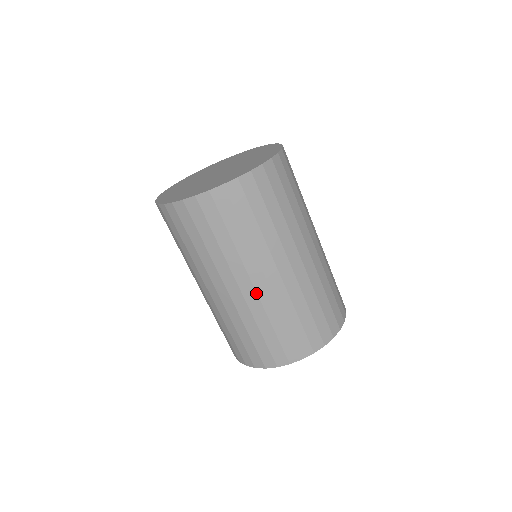
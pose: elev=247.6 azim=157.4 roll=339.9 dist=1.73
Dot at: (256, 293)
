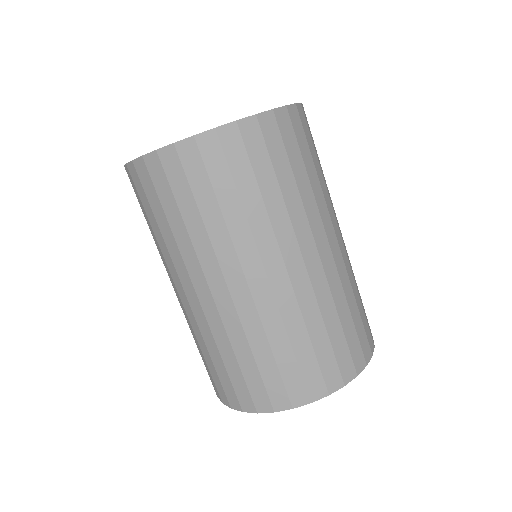
Dot at: (251, 296)
